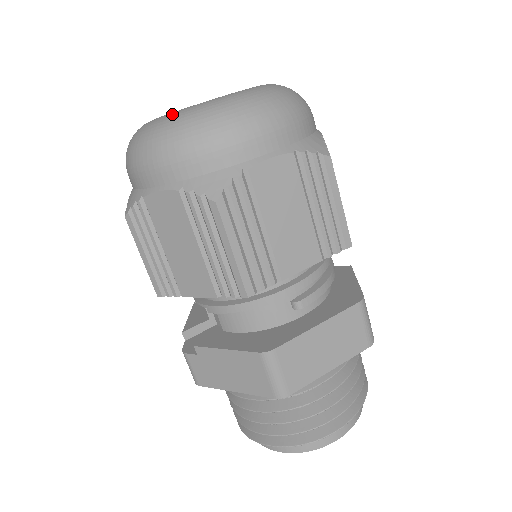
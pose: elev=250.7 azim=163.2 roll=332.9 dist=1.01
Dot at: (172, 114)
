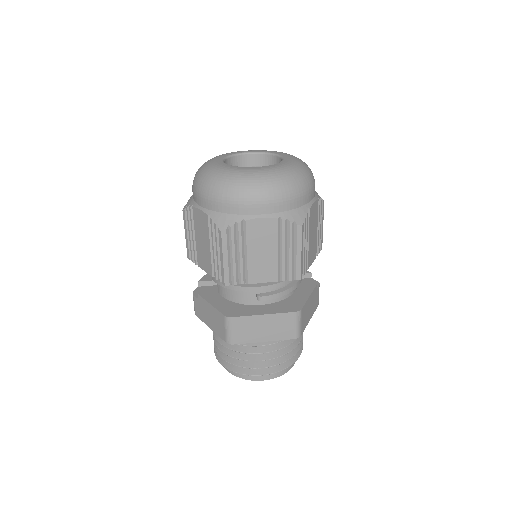
Dot at: (221, 169)
